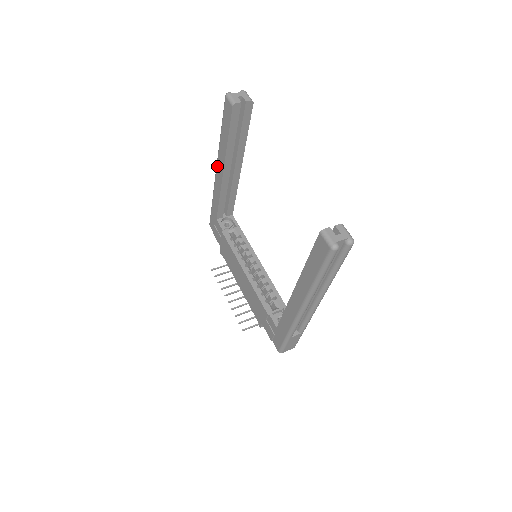
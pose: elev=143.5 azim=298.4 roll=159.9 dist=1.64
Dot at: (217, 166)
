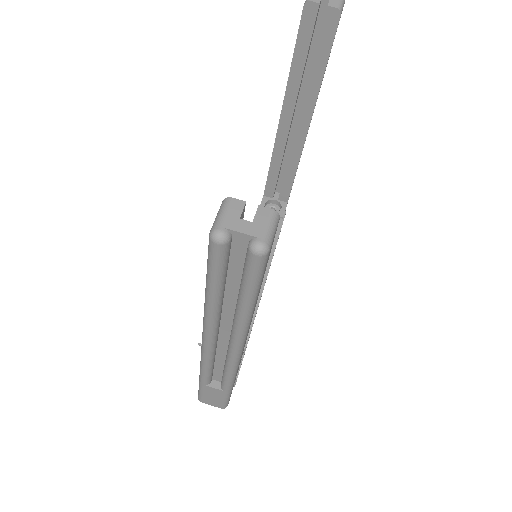
Dot at: occluded
